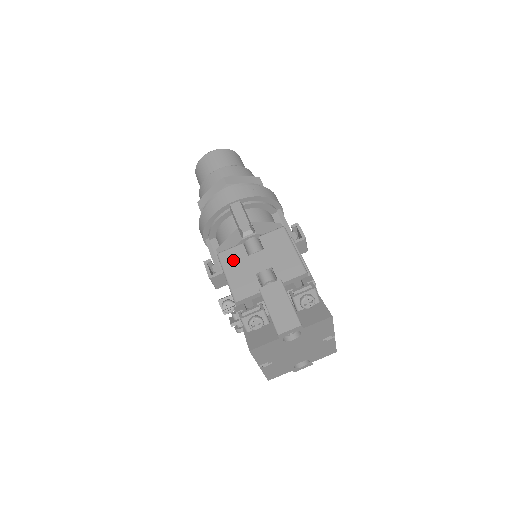
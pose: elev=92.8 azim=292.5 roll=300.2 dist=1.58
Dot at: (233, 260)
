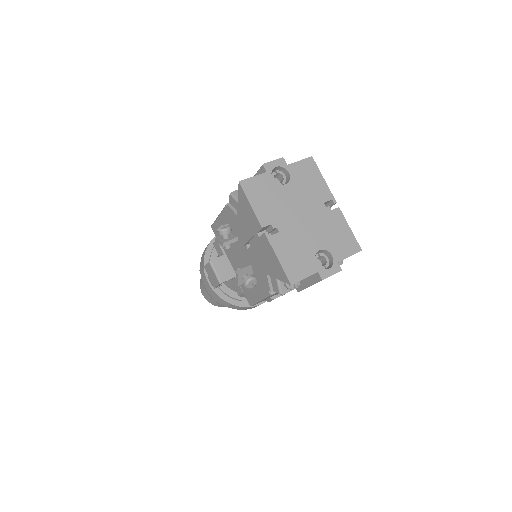
Dot at: occluded
